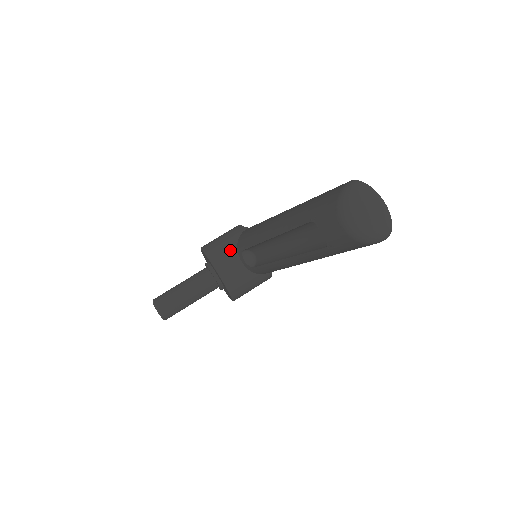
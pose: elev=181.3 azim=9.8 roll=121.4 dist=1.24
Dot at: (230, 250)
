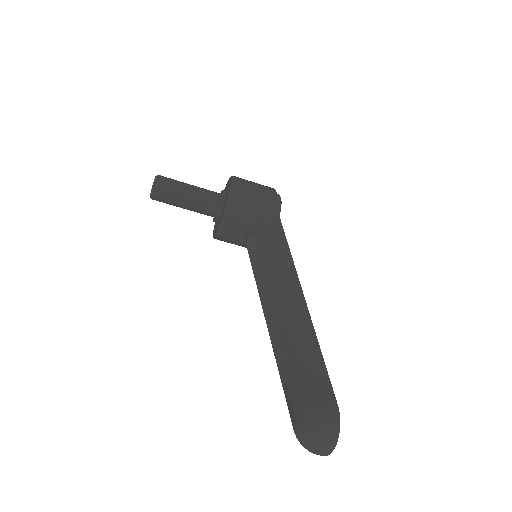
Dot at: (248, 215)
